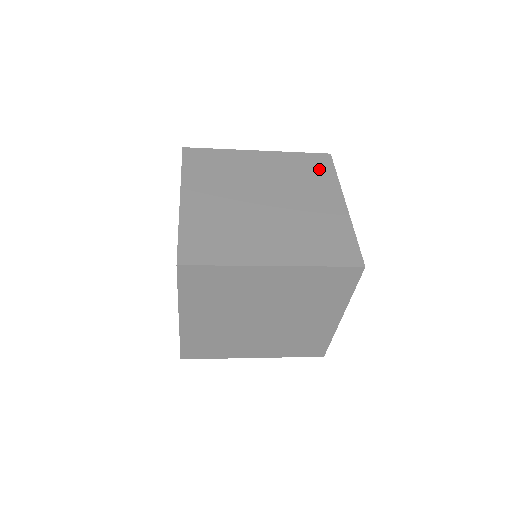
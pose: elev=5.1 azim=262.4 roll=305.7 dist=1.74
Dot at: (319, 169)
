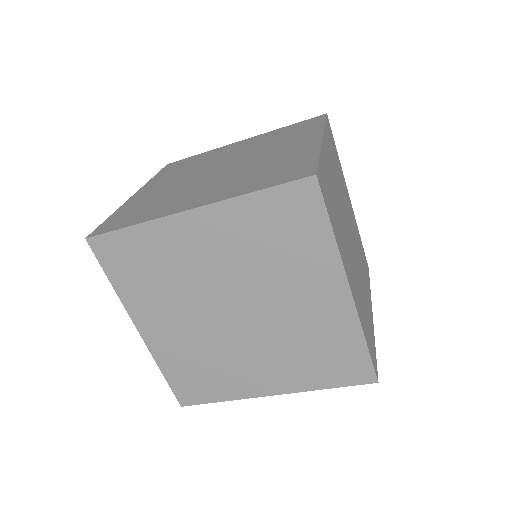
Dot at: (304, 127)
